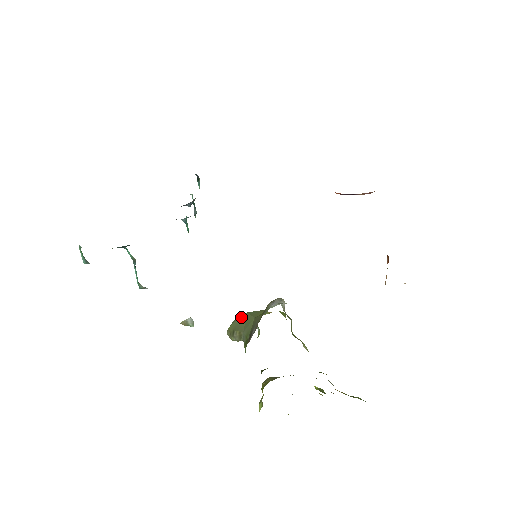
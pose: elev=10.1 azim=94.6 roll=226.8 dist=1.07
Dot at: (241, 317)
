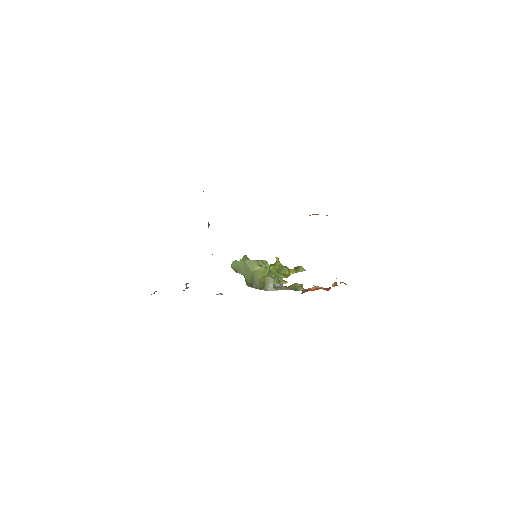
Dot at: (241, 263)
